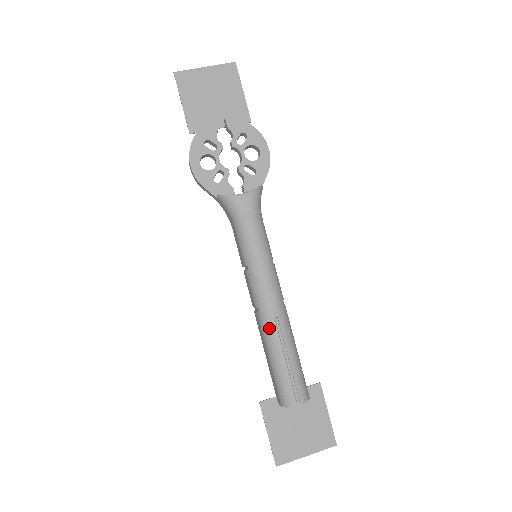
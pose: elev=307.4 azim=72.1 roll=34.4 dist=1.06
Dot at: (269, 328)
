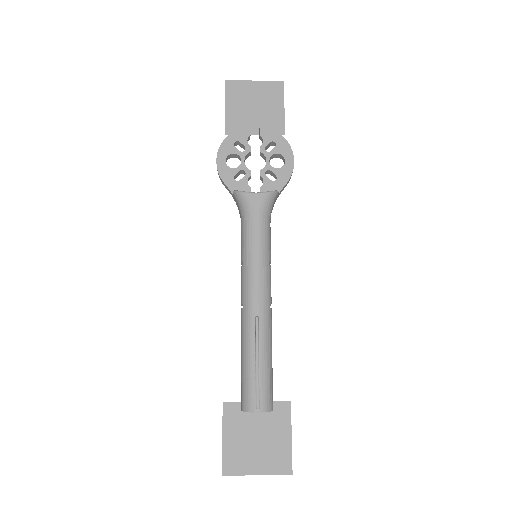
Dot at: (248, 326)
